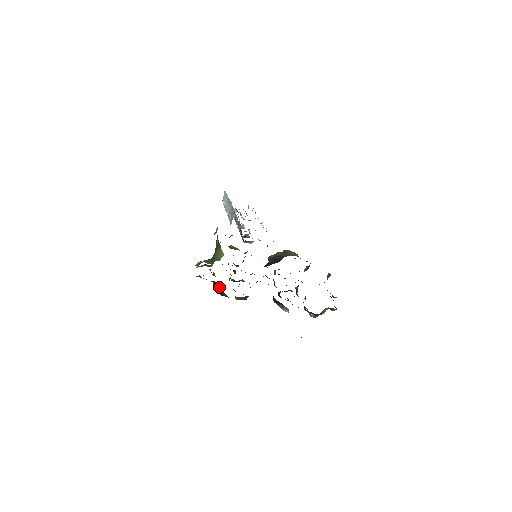
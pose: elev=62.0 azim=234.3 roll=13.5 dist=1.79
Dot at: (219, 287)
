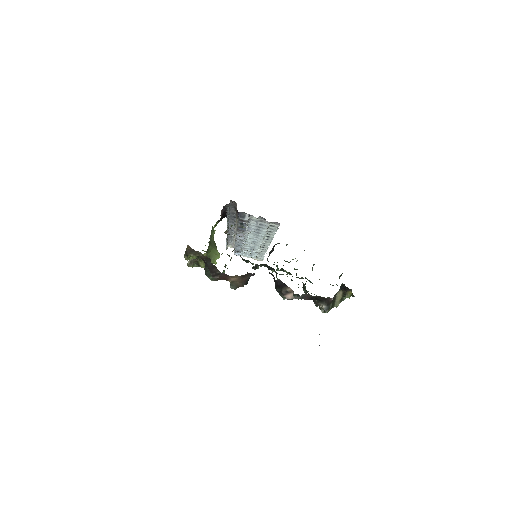
Dot at: (209, 261)
